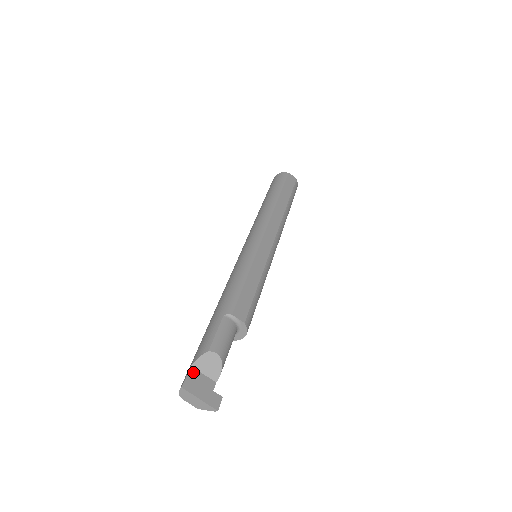
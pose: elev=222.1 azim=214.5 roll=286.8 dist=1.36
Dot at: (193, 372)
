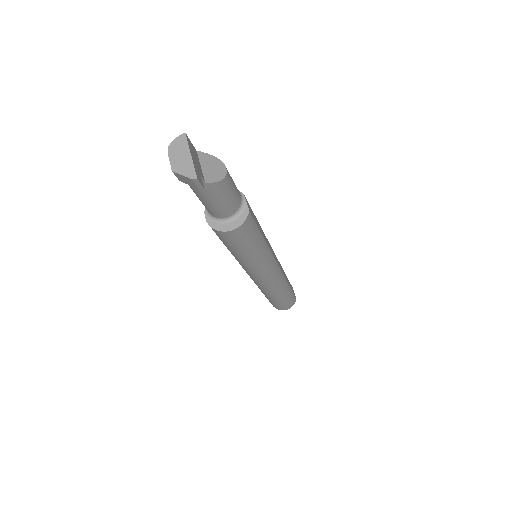
Dot at: (196, 152)
